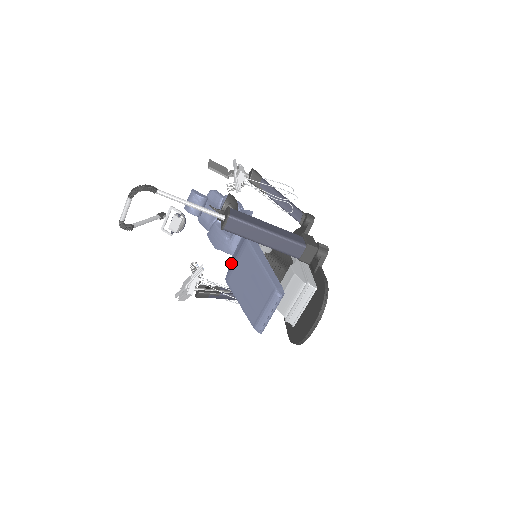
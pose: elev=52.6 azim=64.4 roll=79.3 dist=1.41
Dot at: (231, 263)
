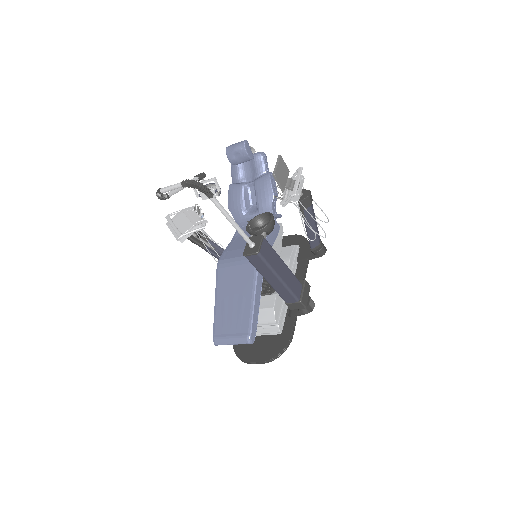
Dot at: (232, 251)
